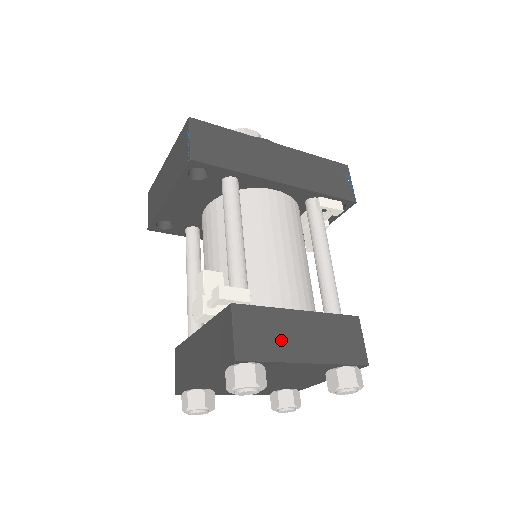
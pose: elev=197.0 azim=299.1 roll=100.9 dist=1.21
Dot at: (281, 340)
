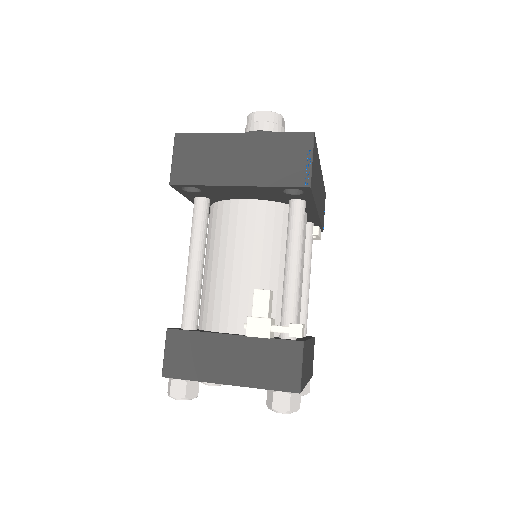
Dot at: (306, 368)
